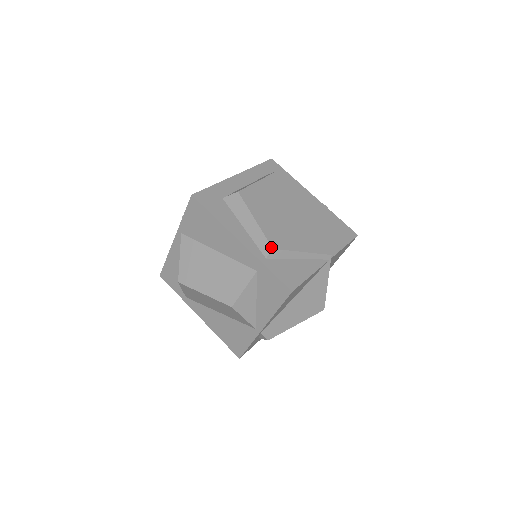
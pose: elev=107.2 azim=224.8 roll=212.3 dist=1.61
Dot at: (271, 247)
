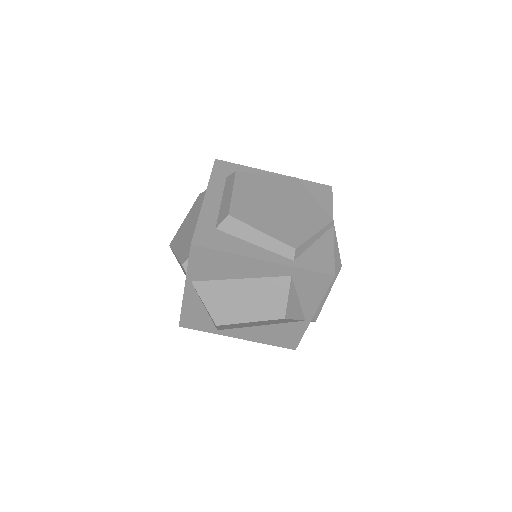
Dot at: (293, 248)
